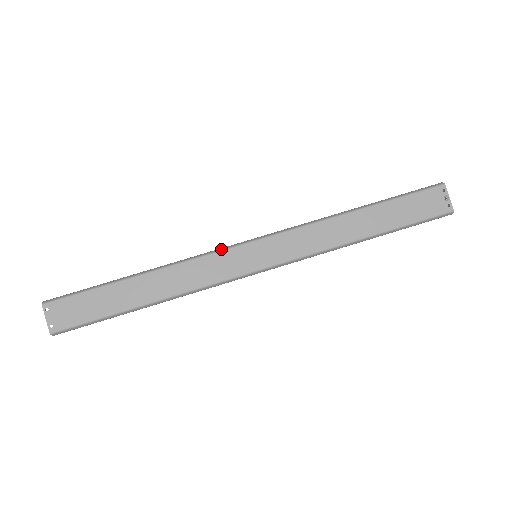
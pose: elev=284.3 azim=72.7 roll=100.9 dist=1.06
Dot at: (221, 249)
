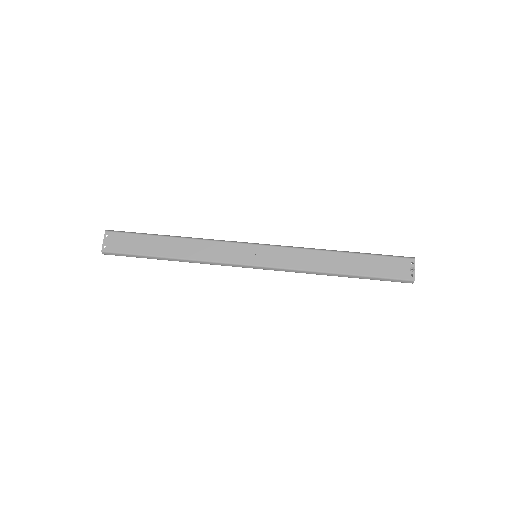
Dot at: (234, 241)
